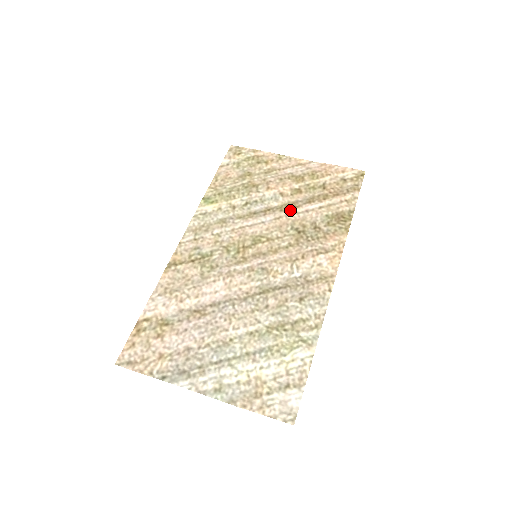
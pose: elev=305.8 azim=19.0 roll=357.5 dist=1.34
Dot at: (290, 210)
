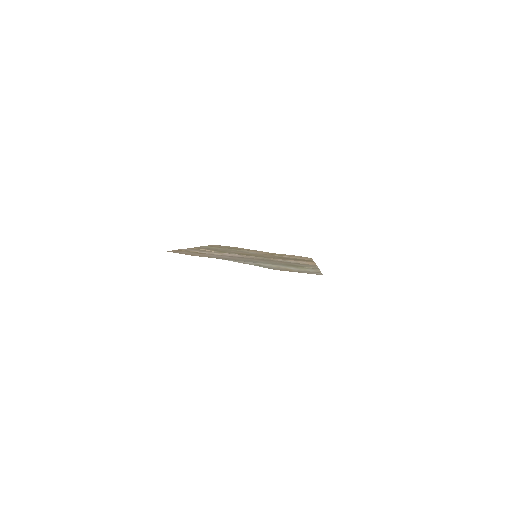
Dot at: occluded
